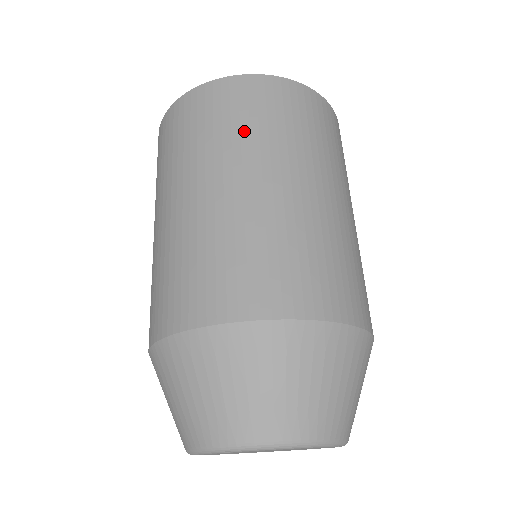
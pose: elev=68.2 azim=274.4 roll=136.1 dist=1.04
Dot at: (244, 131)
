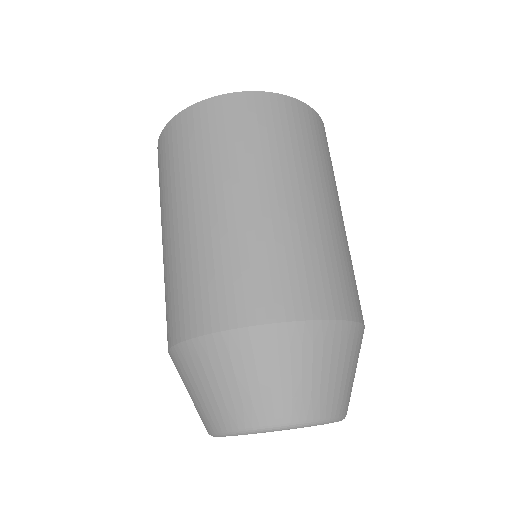
Dot at: (239, 149)
